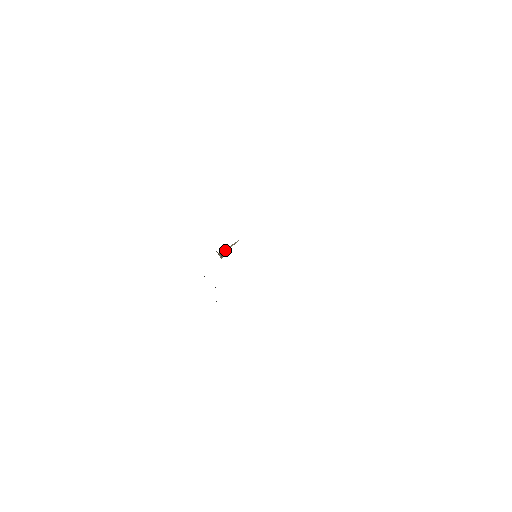
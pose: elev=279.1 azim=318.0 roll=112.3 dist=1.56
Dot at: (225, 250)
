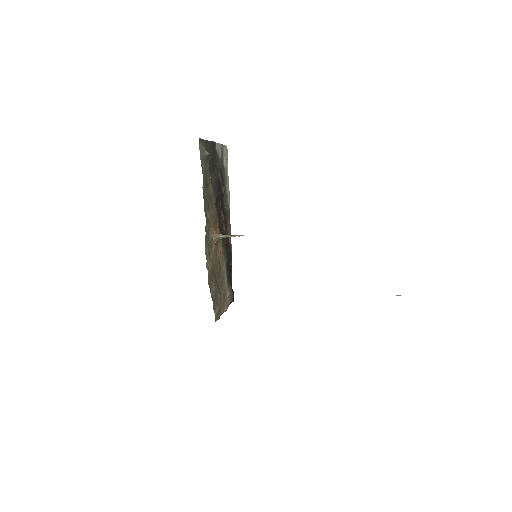
Dot at: (226, 235)
